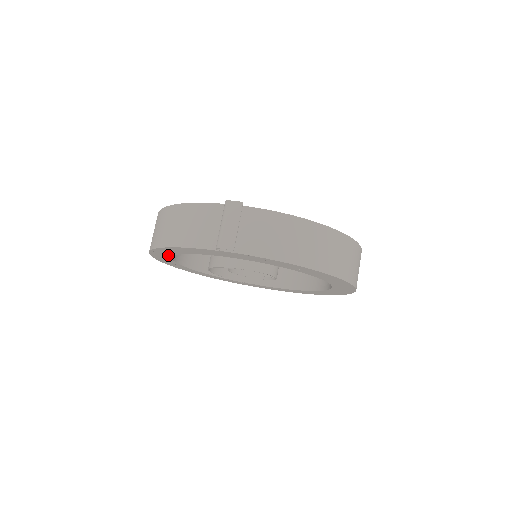
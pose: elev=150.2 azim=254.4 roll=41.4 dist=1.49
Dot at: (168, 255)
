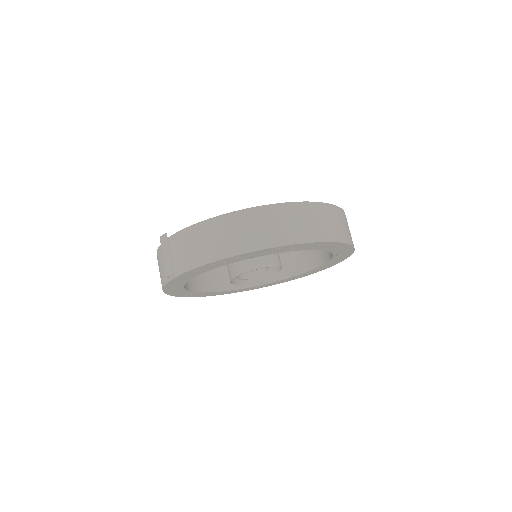
Dot at: (188, 292)
